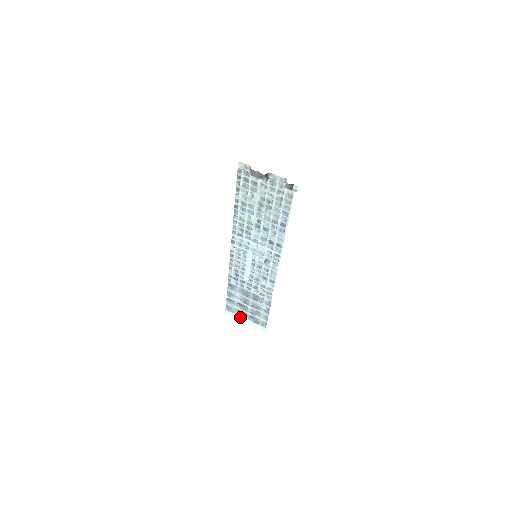
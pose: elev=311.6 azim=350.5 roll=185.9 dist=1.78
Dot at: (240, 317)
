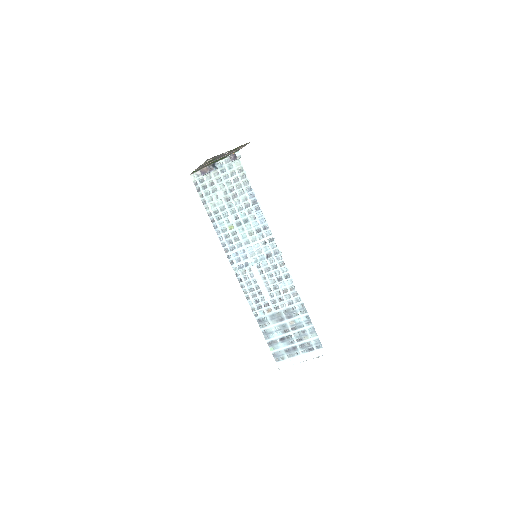
Dot at: (293, 358)
